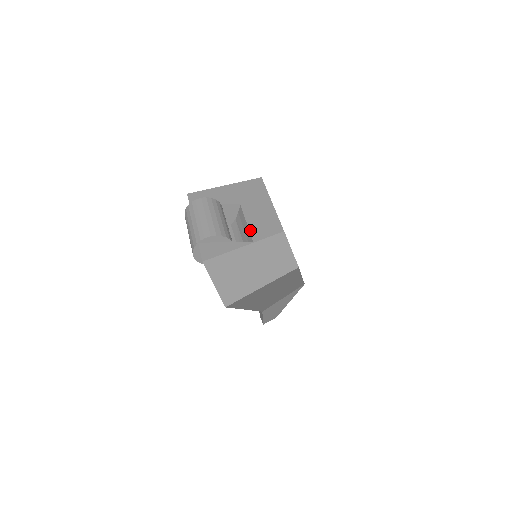
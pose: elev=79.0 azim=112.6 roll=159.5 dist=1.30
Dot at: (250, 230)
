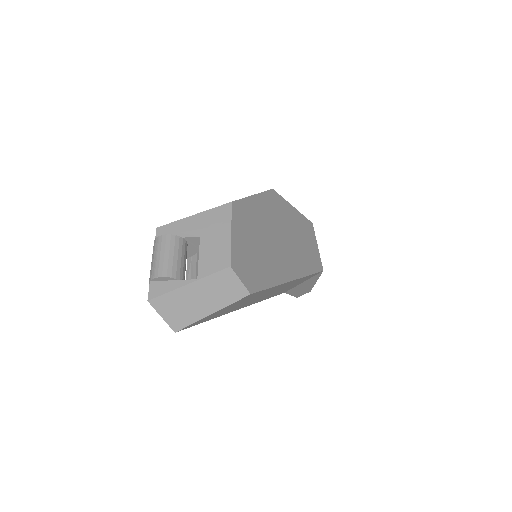
Dot at: (199, 266)
